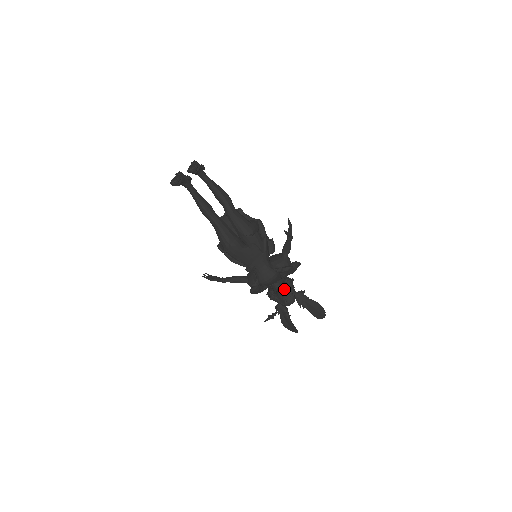
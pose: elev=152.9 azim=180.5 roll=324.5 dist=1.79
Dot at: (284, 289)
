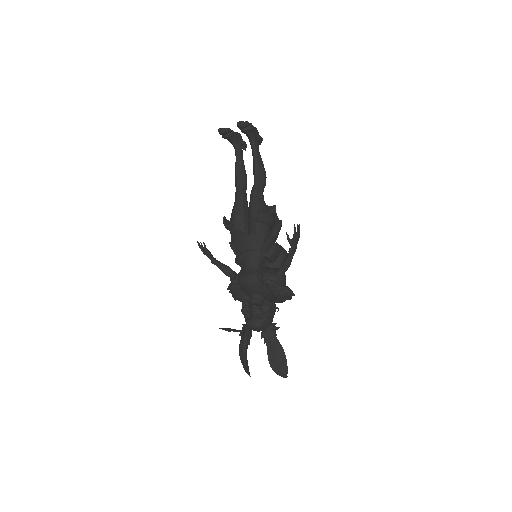
Dot at: (258, 307)
